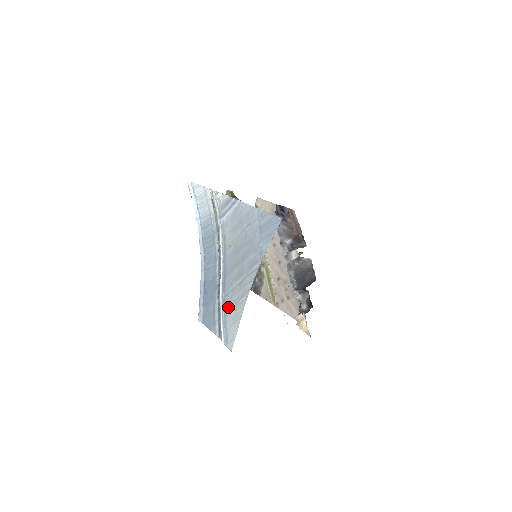
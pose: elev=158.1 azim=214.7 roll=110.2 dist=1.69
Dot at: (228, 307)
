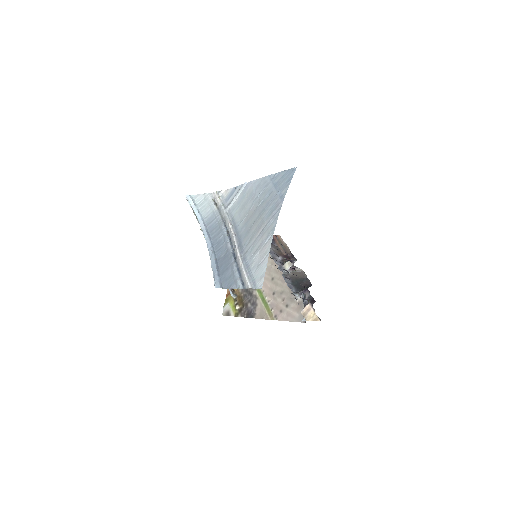
Dot at: (250, 258)
